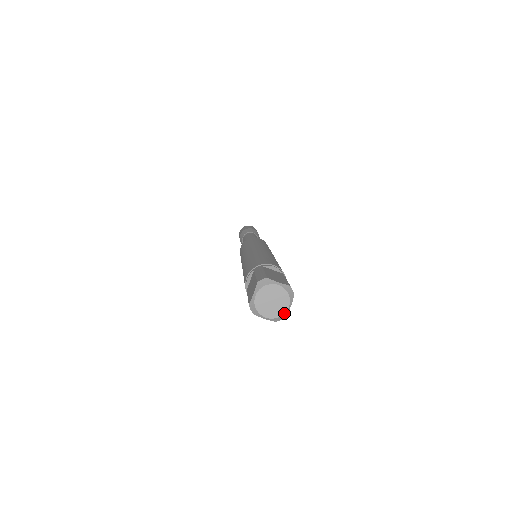
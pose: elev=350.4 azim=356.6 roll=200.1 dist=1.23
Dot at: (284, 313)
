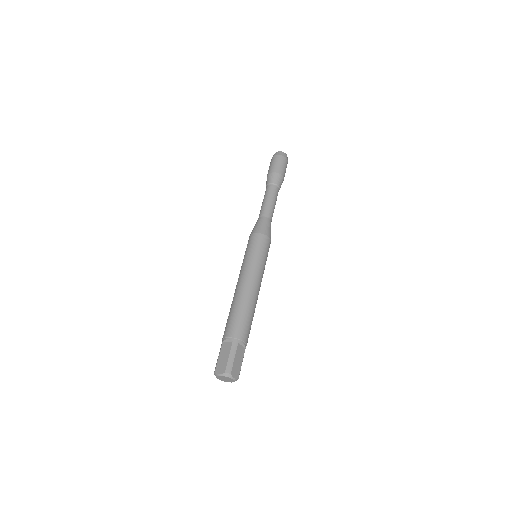
Dot at: (234, 381)
